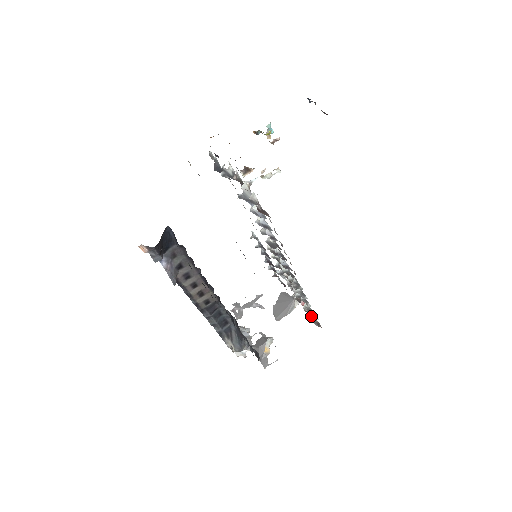
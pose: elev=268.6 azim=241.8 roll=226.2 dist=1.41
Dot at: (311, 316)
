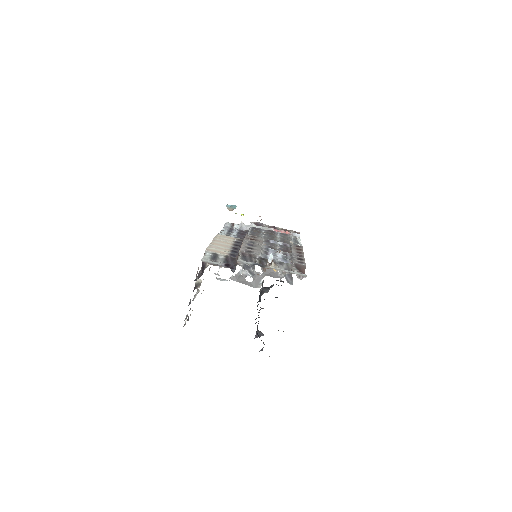
Dot at: occluded
